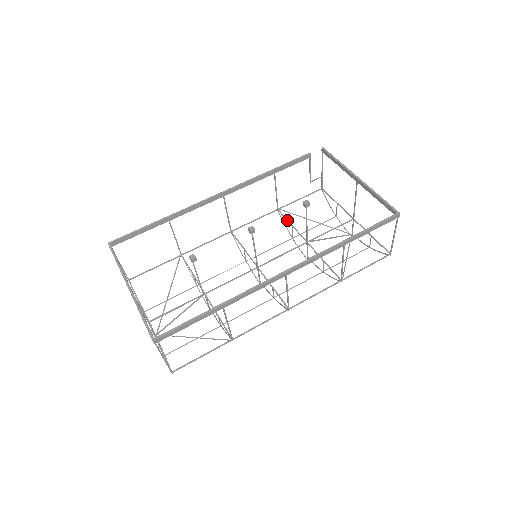
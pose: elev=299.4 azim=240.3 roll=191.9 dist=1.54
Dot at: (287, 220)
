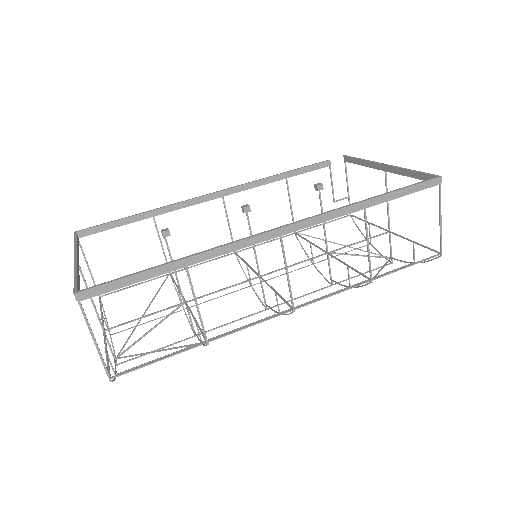
Dot at: (305, 239)
